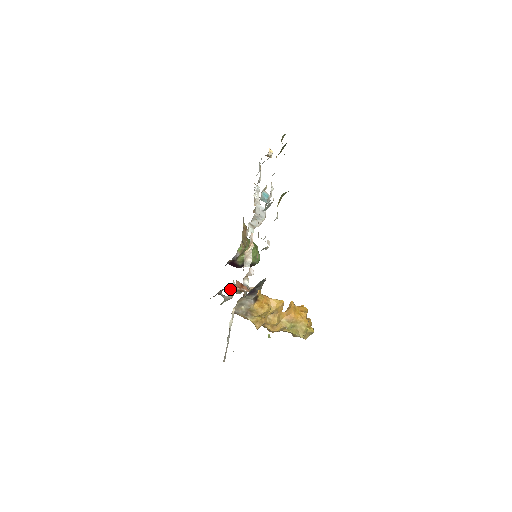
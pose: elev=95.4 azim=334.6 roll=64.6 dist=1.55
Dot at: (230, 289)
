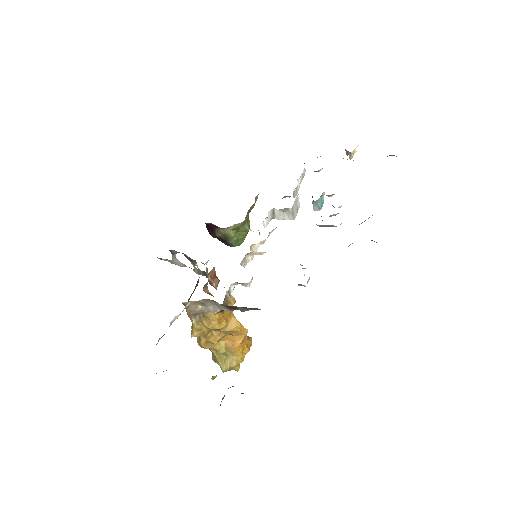
Dot at: (192, 261)
